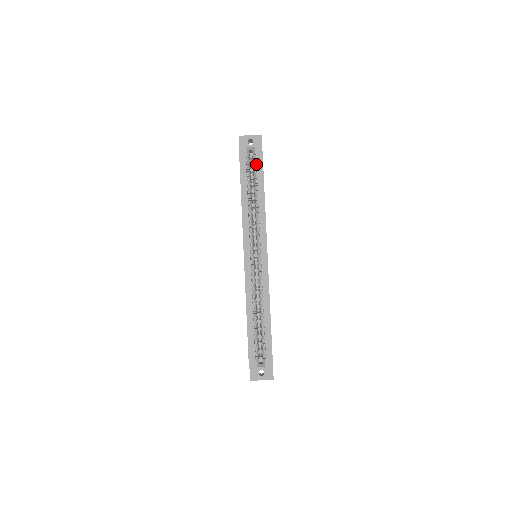
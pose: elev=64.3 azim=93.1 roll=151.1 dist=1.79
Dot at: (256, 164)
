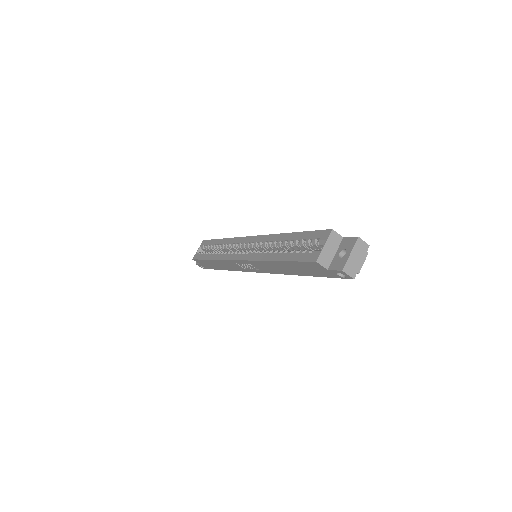
Dot at: occluded
